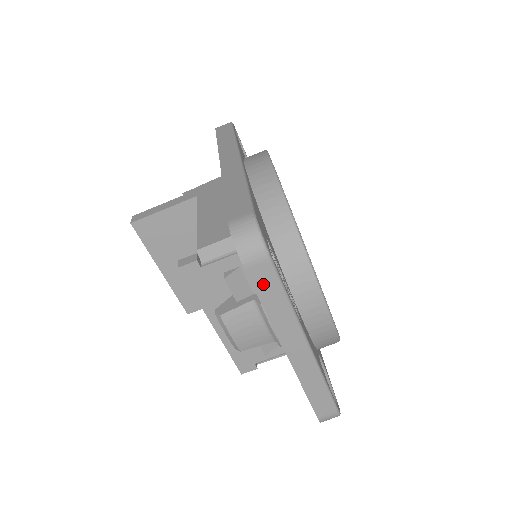
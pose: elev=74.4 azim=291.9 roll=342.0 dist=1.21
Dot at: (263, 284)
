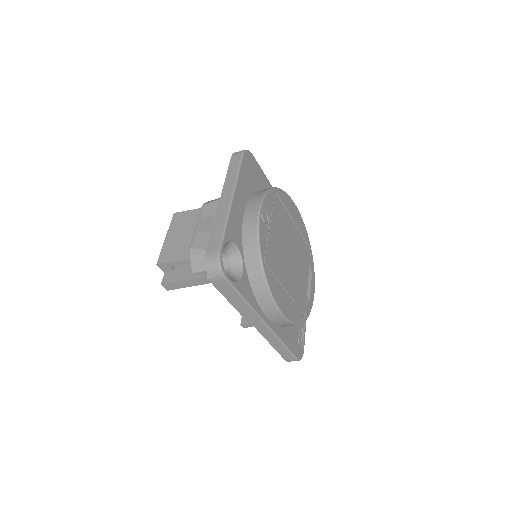
Dot at: occluded
